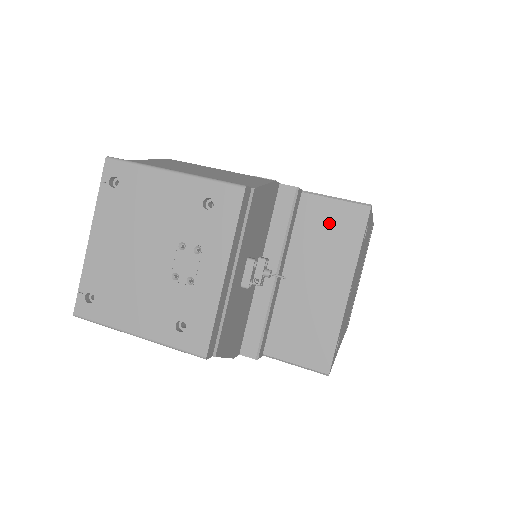
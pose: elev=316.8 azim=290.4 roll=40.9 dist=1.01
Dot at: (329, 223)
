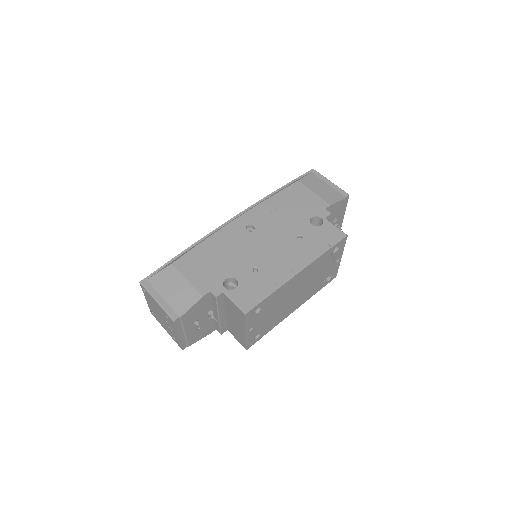
Dot at: (234, 309)
